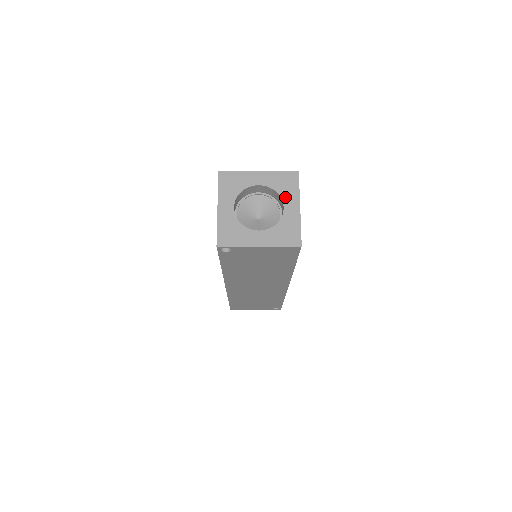
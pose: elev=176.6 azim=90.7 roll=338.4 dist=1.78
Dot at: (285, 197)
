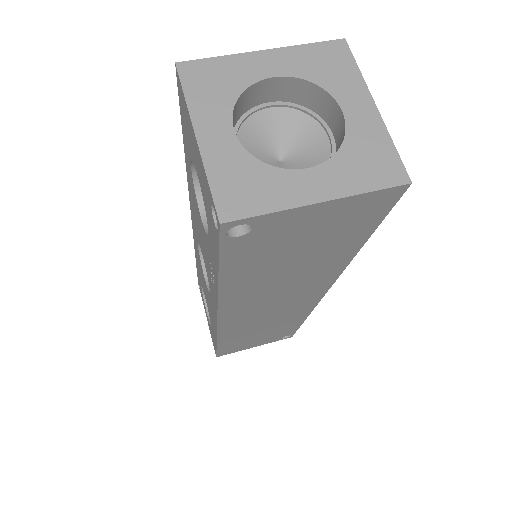
Dot at: (337, 91)
